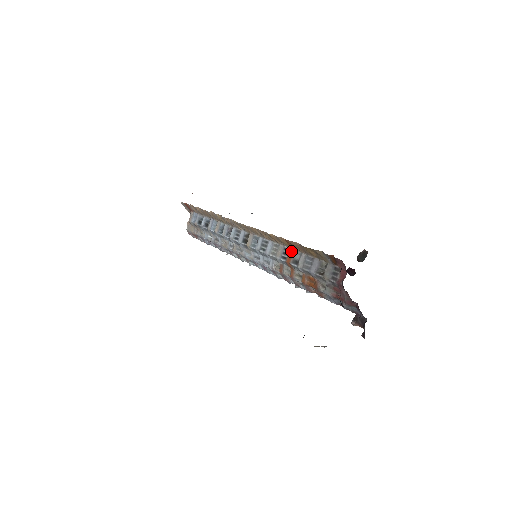
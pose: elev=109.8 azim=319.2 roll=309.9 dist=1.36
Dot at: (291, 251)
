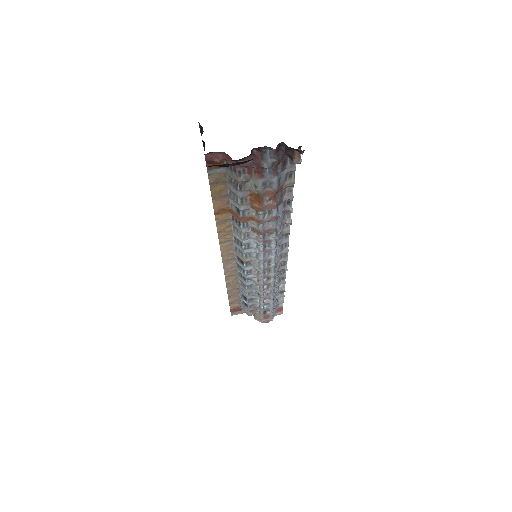
Dot at: (231, 213)
